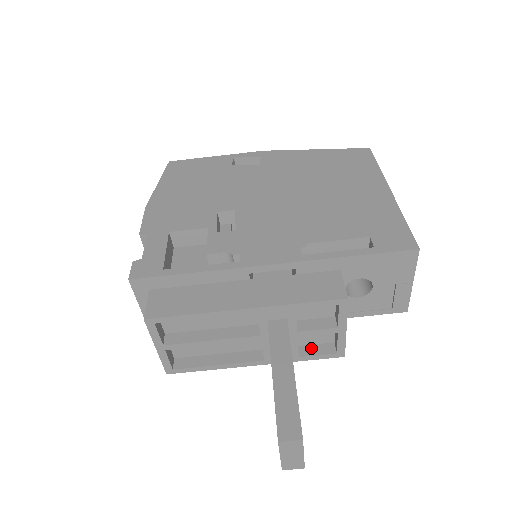
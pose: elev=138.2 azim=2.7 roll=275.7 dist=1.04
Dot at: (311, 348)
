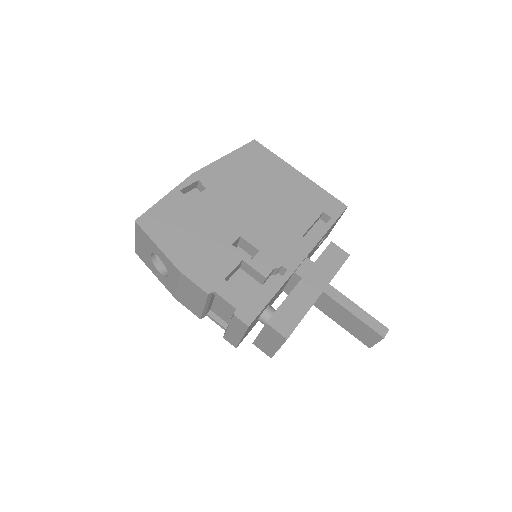
Dot at: occluded
